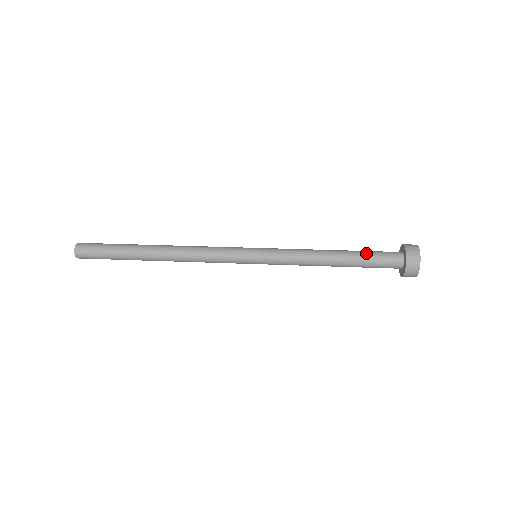
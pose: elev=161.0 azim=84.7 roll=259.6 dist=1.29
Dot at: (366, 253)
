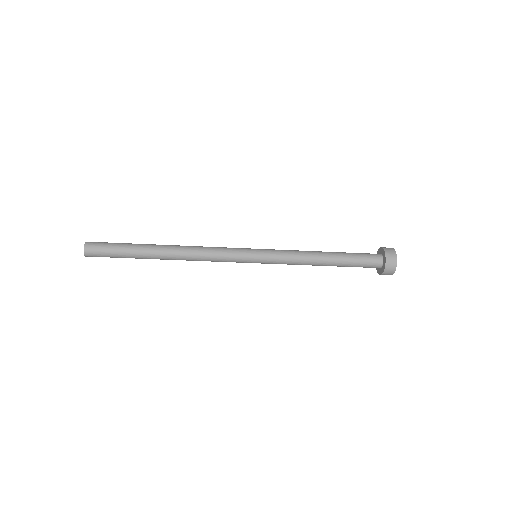
Dot at: occluded
